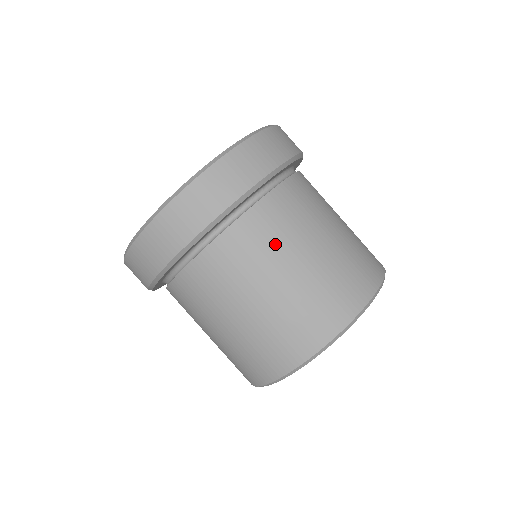
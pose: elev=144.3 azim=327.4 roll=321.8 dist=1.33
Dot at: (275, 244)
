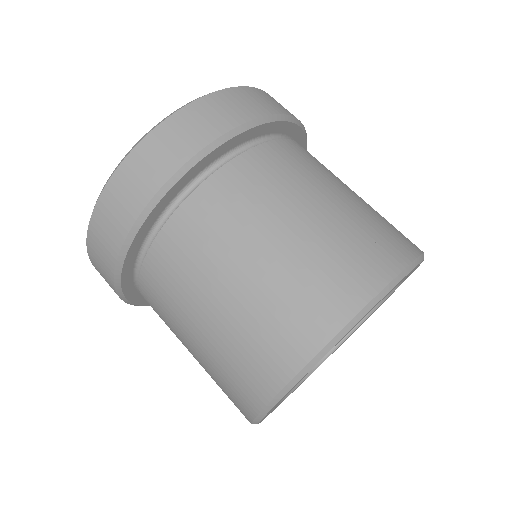
Dot at: (191, 274)
